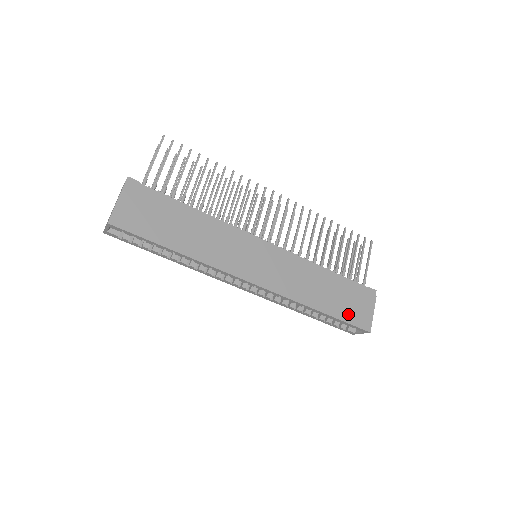
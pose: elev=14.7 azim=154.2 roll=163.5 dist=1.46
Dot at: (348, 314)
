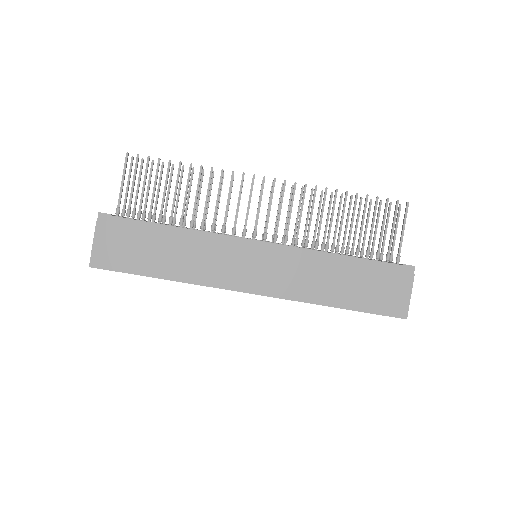
Dot at: (374, 303)
